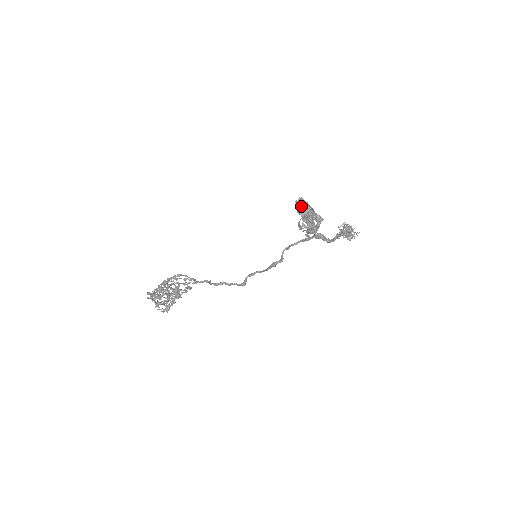
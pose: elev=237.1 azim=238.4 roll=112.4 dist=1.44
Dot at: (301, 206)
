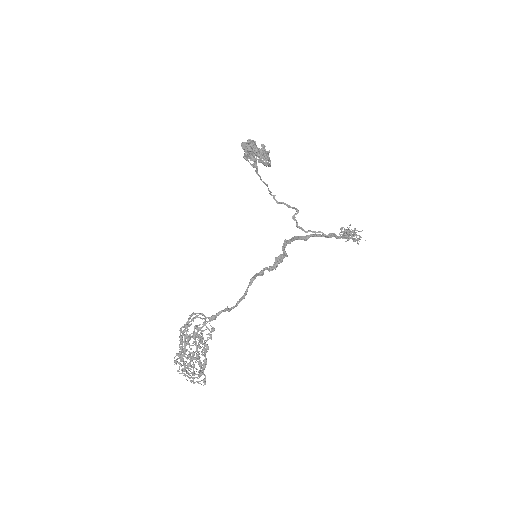
Dot at: (243, 146)
